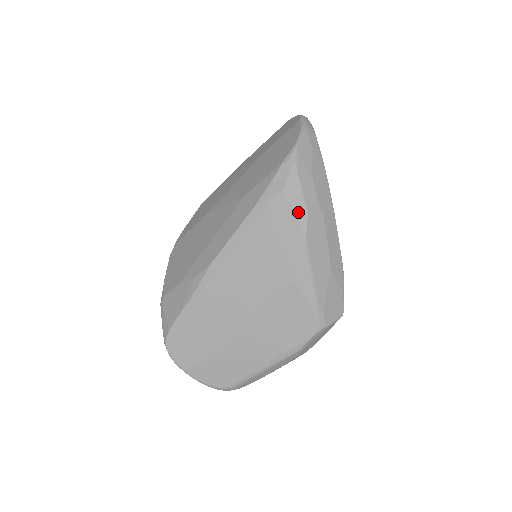
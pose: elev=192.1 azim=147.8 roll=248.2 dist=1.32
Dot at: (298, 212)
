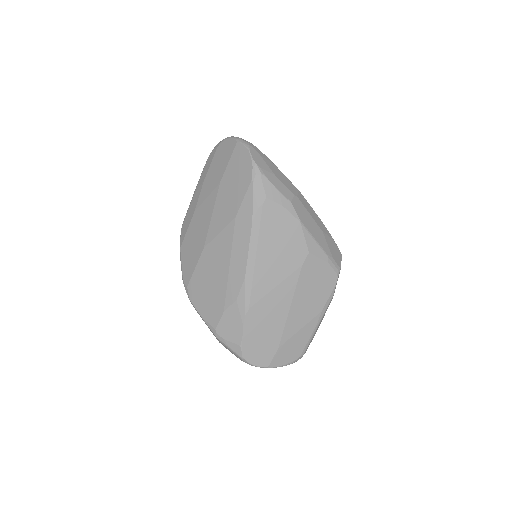
Dot at: (284, 205)
